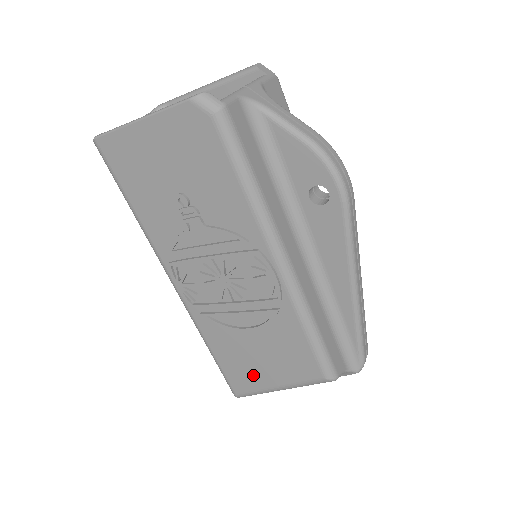
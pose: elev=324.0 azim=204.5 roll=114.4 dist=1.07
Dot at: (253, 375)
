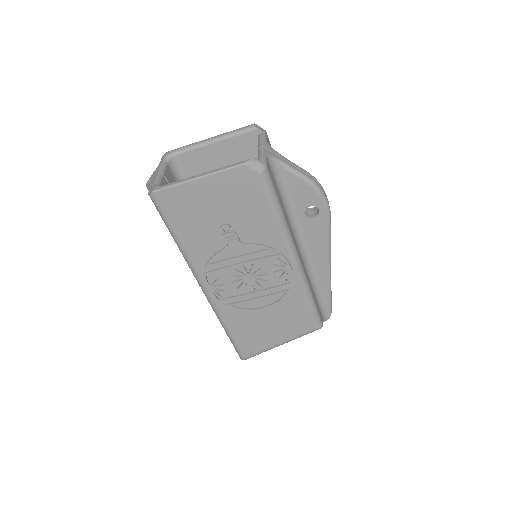
Dot at: (262, 340)
